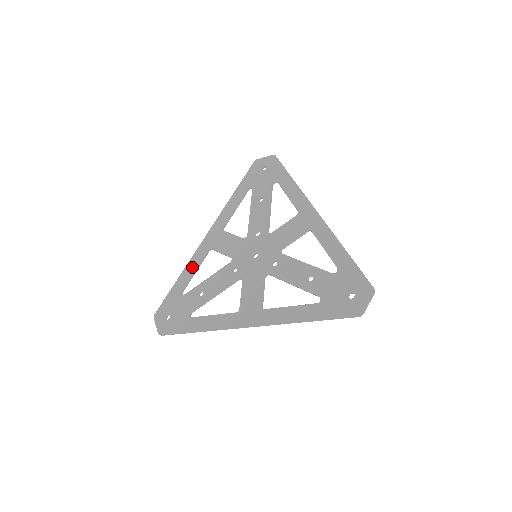
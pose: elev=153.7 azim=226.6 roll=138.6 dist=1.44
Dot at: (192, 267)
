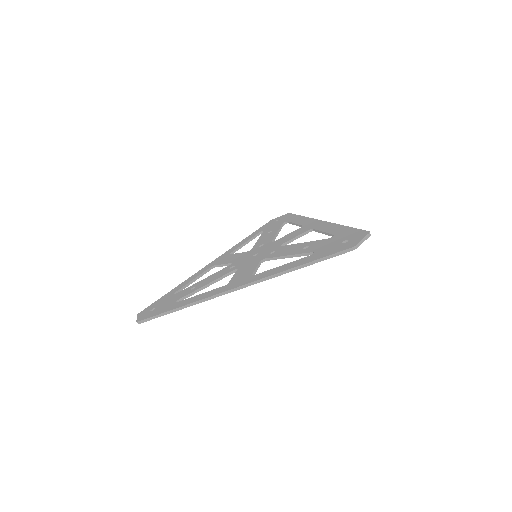
Dot at: (191, 279)
